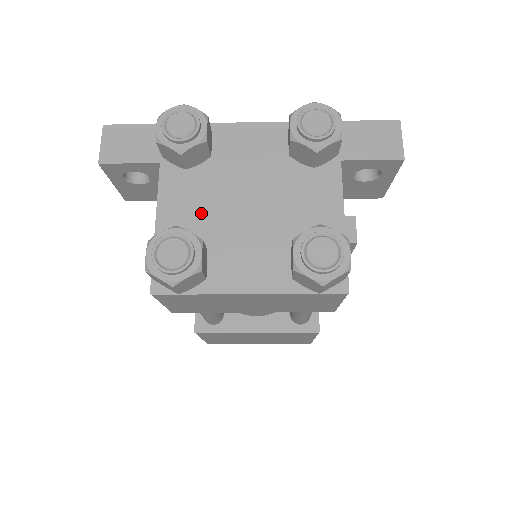
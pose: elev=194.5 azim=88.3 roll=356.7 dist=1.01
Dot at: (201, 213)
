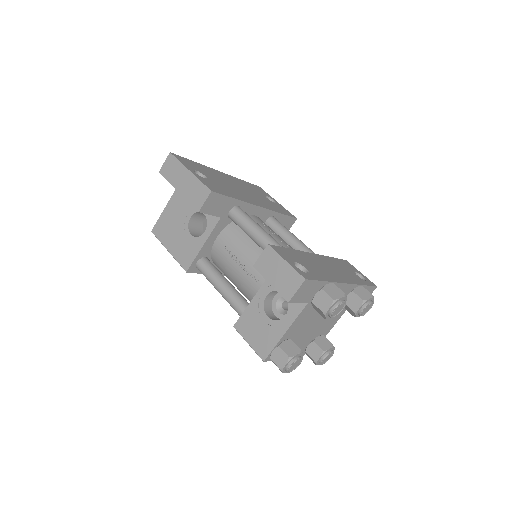
Dot at: (302, 327)
